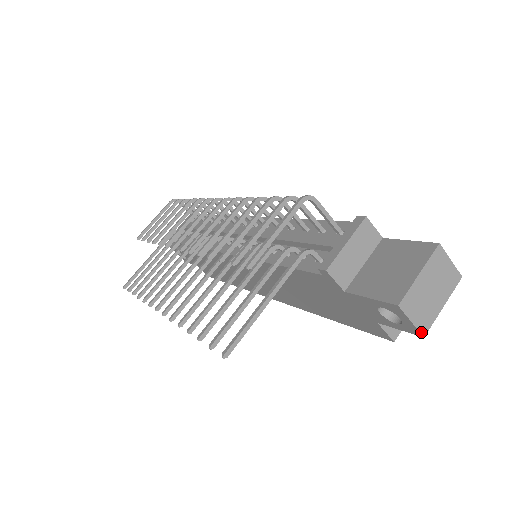
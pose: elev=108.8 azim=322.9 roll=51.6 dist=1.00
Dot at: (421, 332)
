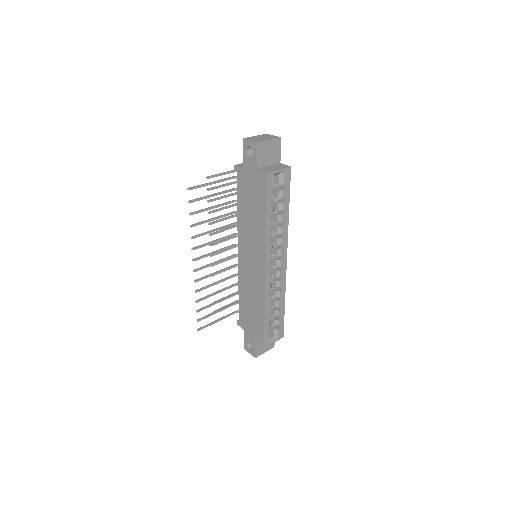
Dot at: (255, 142)
